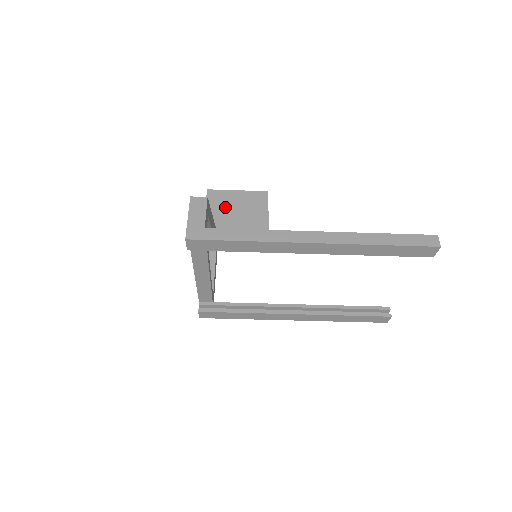
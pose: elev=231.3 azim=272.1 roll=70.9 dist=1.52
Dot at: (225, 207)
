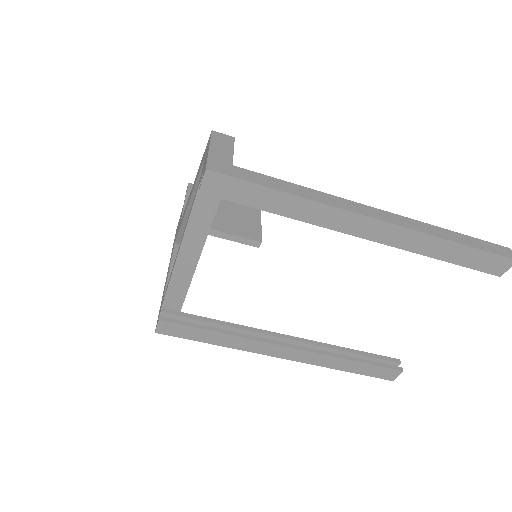
Dot at: occluded
